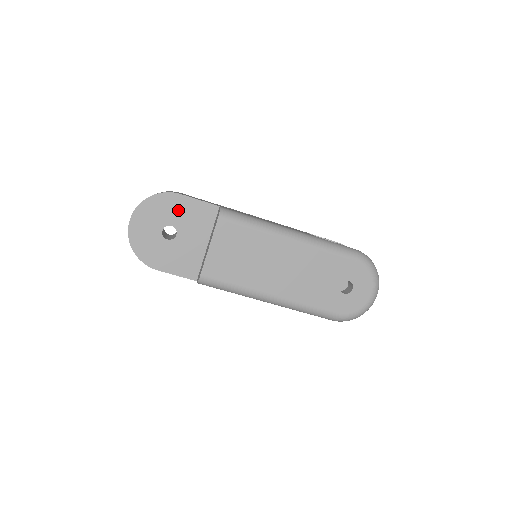
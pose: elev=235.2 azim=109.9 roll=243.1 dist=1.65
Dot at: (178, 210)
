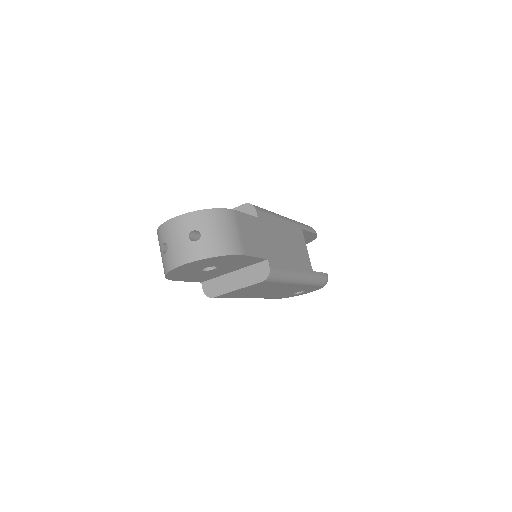
Dot at: (232, 261)
